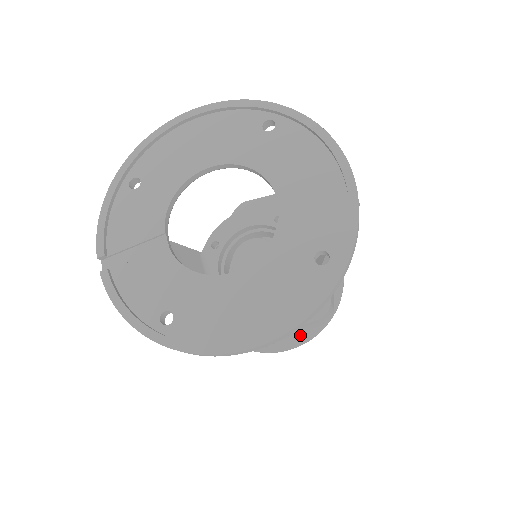
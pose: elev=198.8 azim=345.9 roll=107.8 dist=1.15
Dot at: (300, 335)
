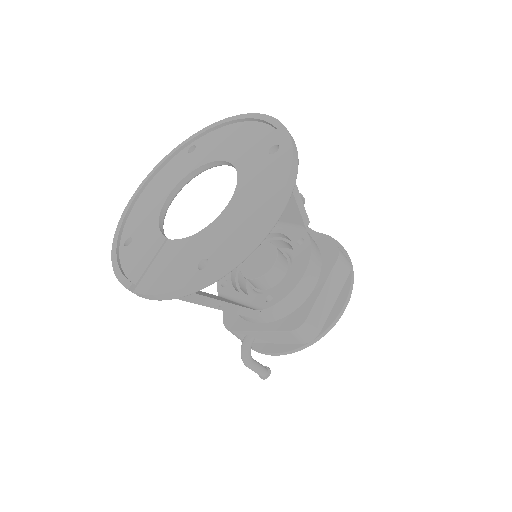
Dot at: (341, 294)
